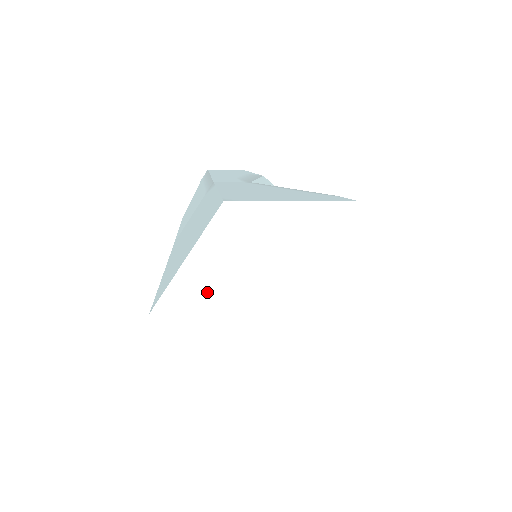
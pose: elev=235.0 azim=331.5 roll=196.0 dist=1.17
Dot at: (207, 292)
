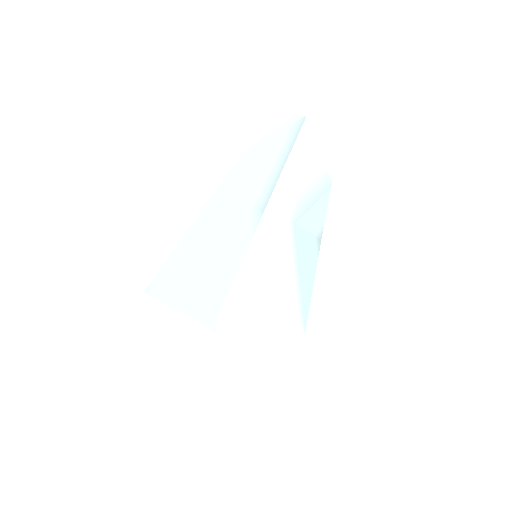
Dot at: occluded
